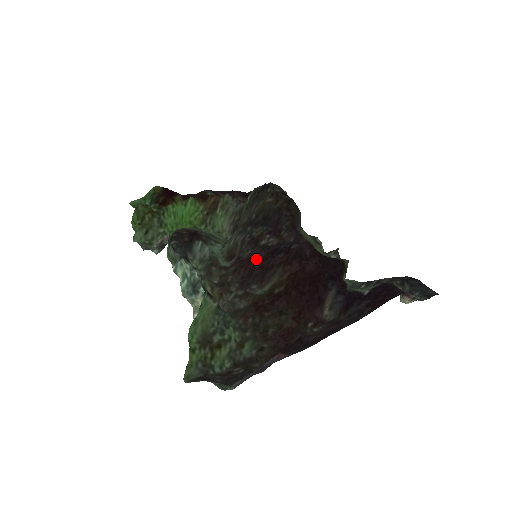
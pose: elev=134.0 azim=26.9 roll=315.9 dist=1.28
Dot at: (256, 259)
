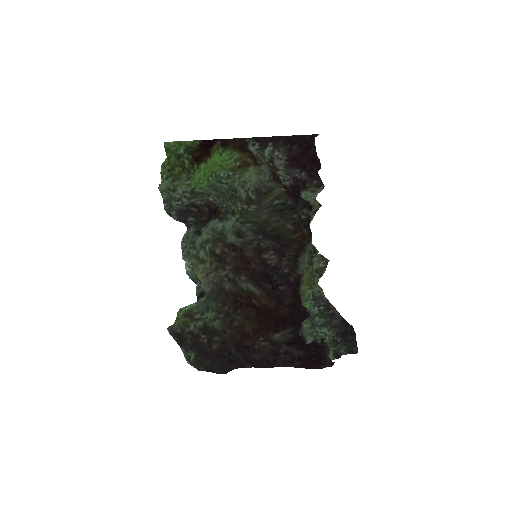
Dot at: (252, 268)
